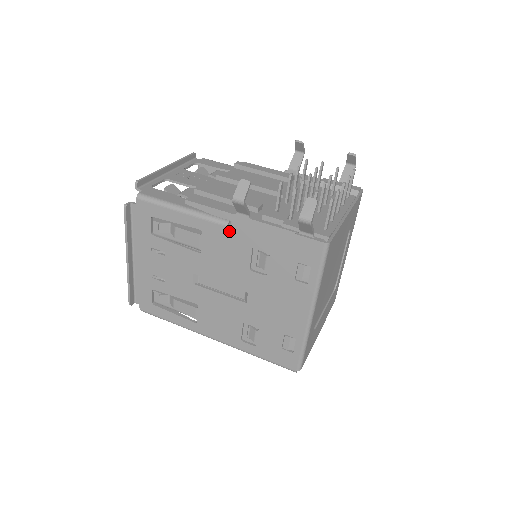
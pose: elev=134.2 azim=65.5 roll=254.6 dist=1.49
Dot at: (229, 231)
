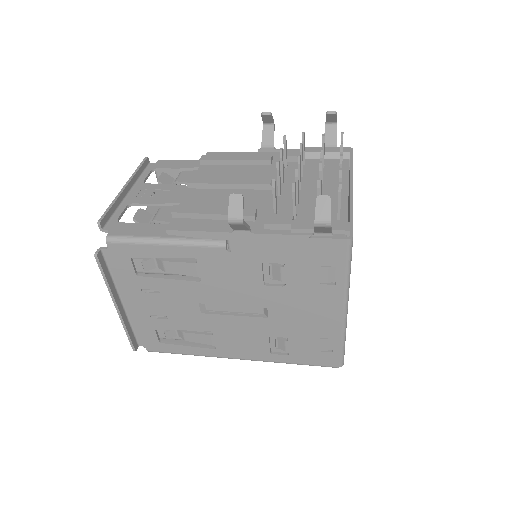
Dot at: (229, 252)
